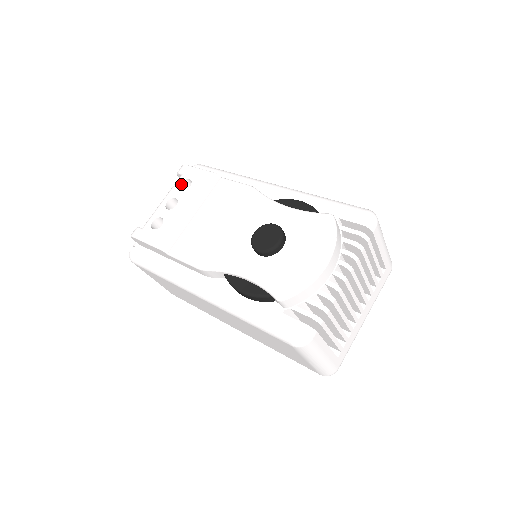
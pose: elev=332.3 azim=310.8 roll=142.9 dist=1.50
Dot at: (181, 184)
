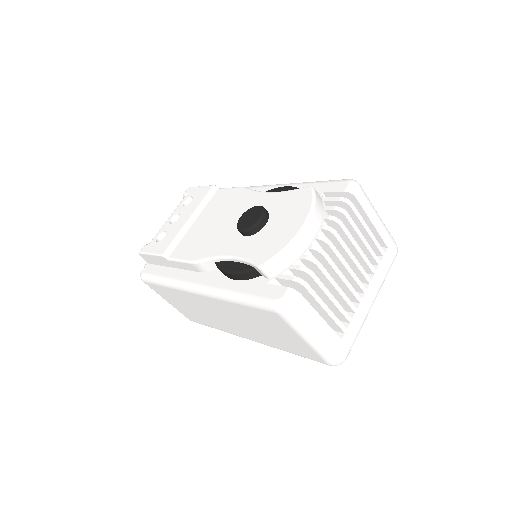
Dot at: (184, 202)
